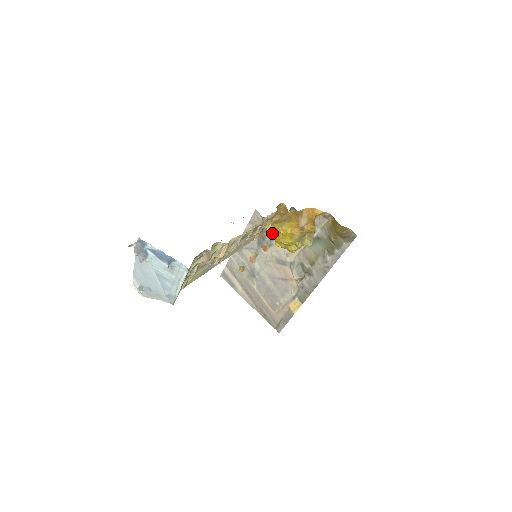
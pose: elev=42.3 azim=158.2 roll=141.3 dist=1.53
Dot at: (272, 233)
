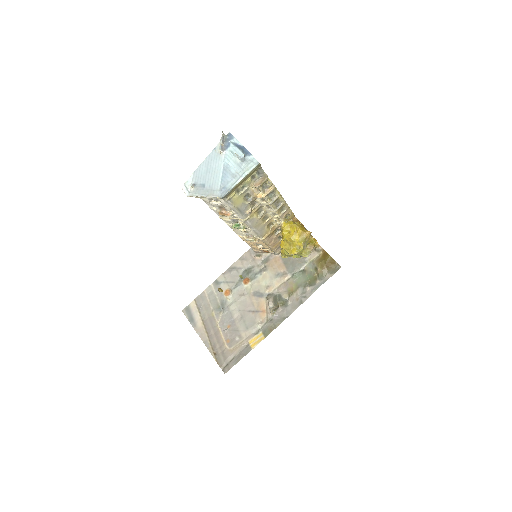
Dot at: (286, 228)
